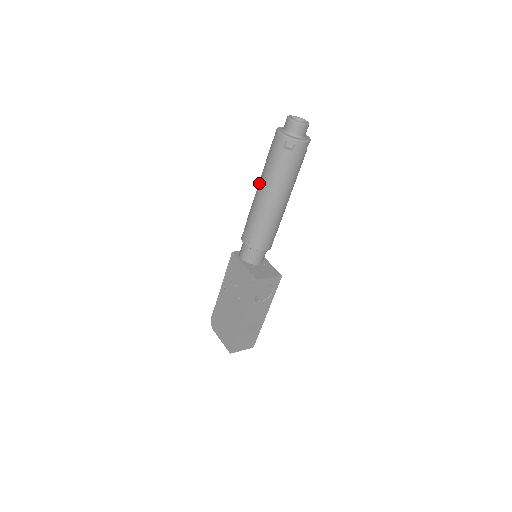
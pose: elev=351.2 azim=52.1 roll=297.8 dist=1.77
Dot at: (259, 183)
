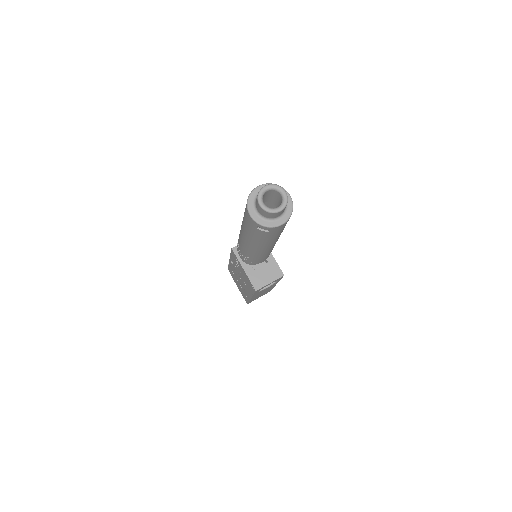
Dot at: (241, 228)
